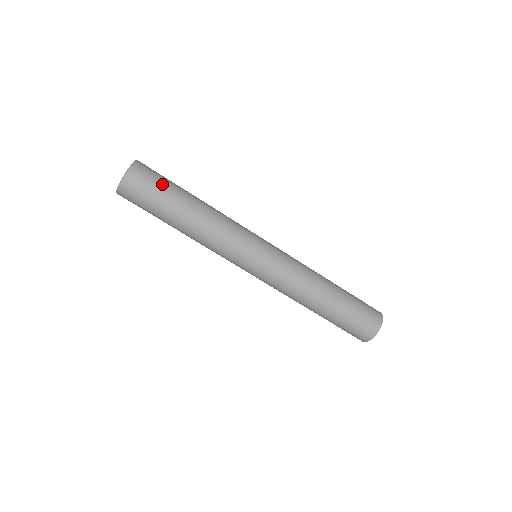
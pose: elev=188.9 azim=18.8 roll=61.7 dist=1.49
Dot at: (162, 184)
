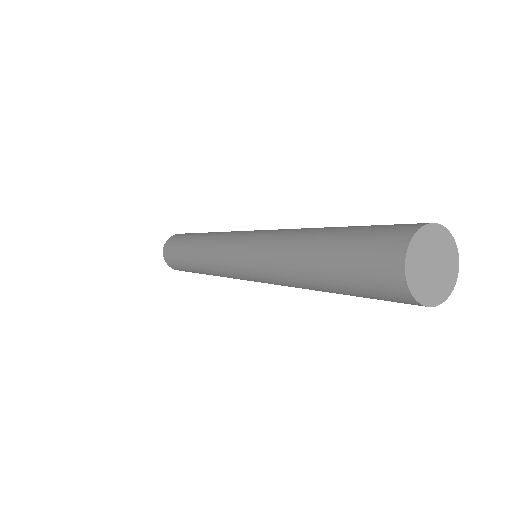
Dot at: (187, 234)
